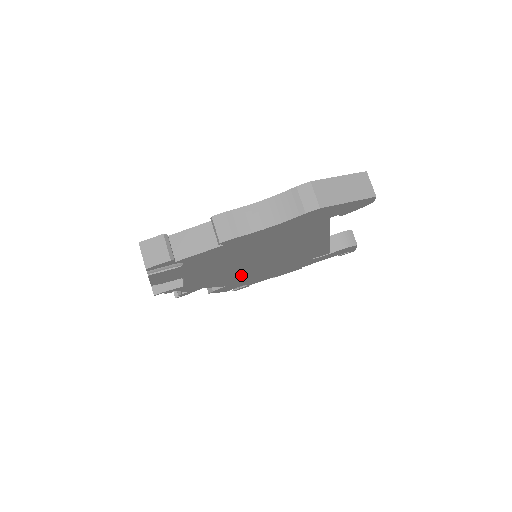
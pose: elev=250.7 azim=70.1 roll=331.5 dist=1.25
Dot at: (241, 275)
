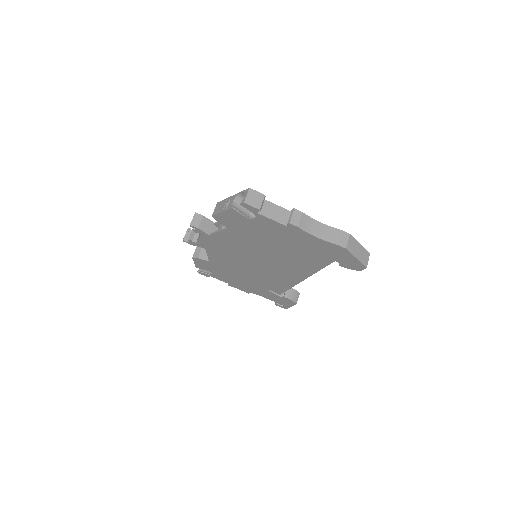
Dot at: (233, 261)
